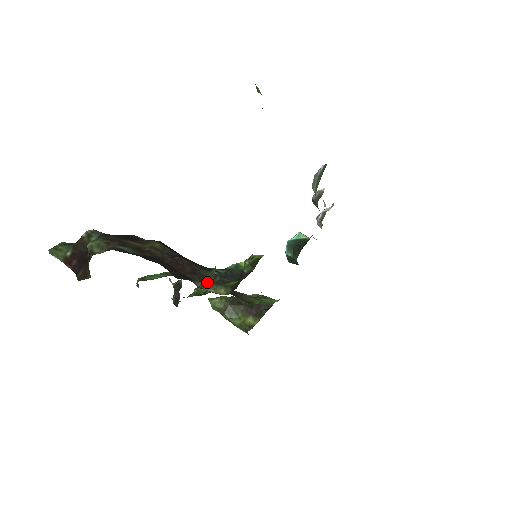
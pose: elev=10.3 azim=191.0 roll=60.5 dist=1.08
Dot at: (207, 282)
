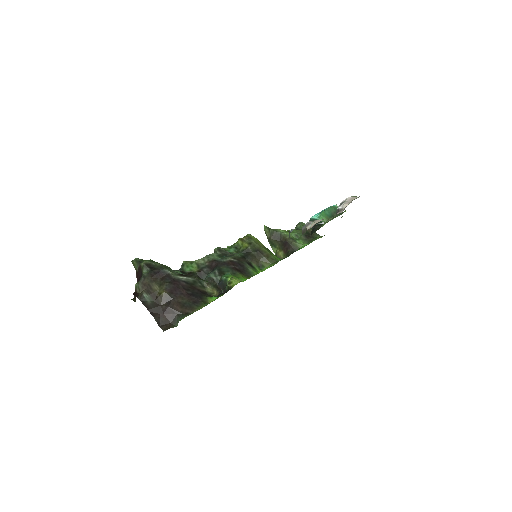
Dot at: (176, 326)
